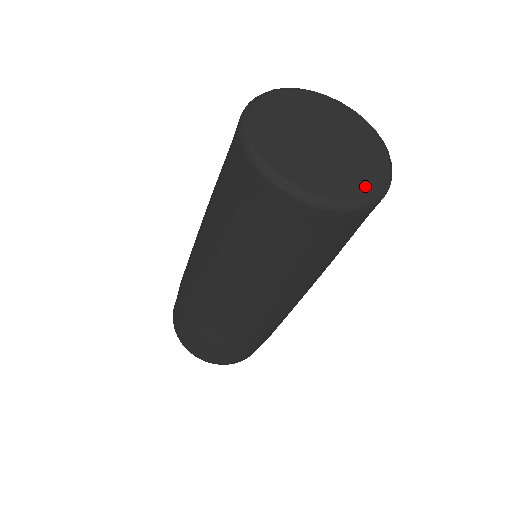
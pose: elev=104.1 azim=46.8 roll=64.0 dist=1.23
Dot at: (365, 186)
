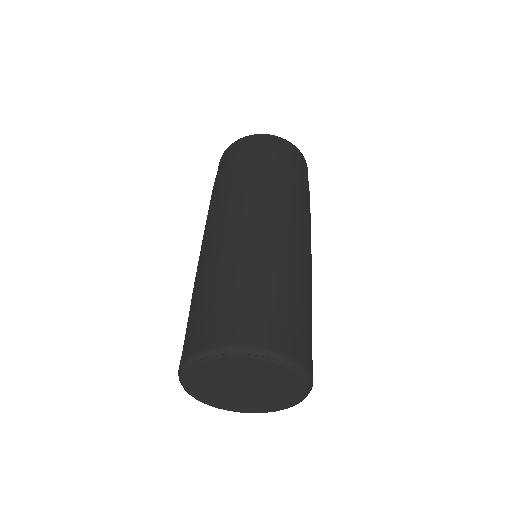
Dot at: (271, 408)
